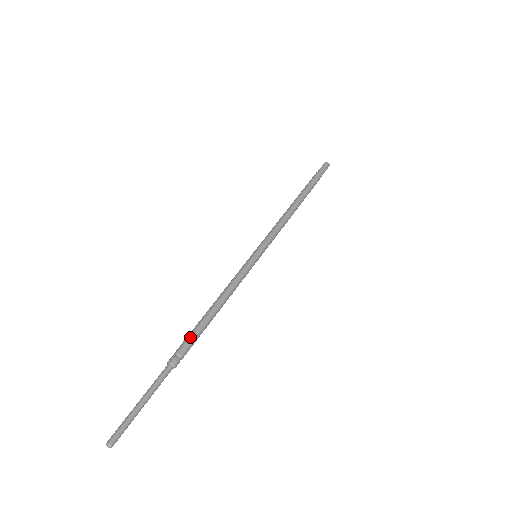
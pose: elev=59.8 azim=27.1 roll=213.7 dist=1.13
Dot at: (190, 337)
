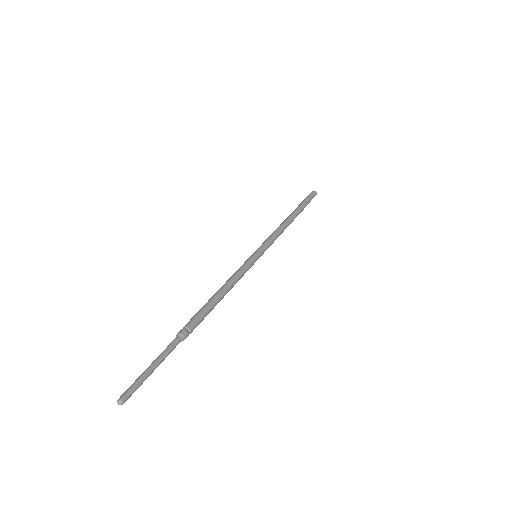
Dot at: (197, 314)
